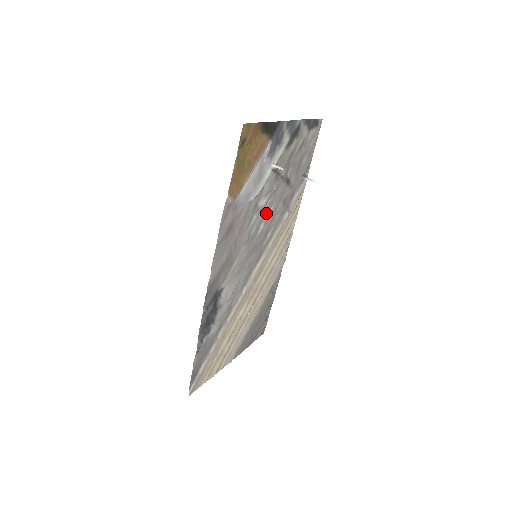
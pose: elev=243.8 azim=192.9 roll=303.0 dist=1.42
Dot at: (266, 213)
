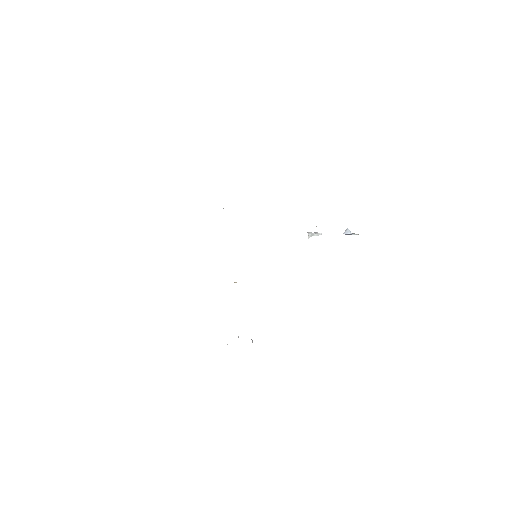
Dot at: occluded
